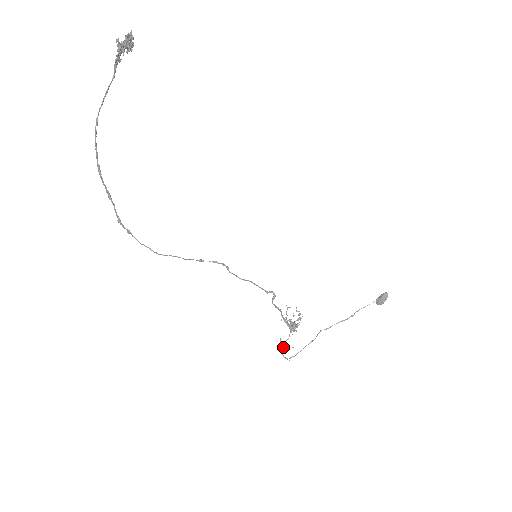
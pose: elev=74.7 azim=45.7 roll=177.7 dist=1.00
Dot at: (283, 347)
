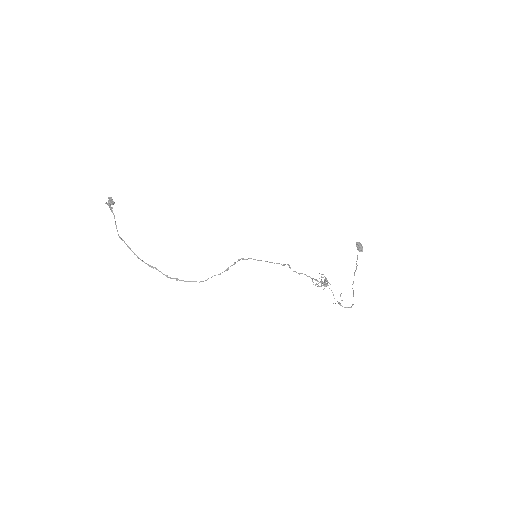
Dot at: (338, 302)
